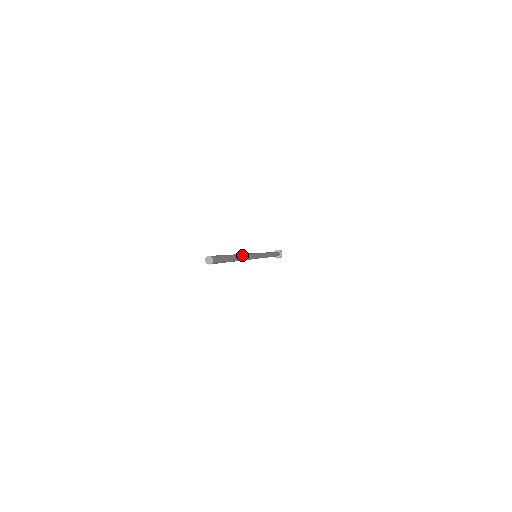
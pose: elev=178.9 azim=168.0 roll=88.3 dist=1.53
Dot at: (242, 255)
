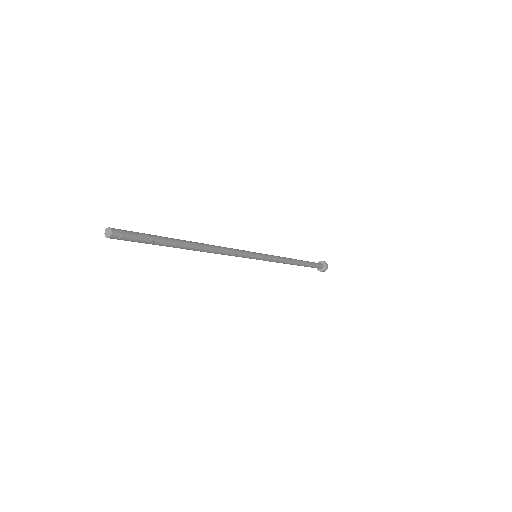
Dot at: (208, 245)
